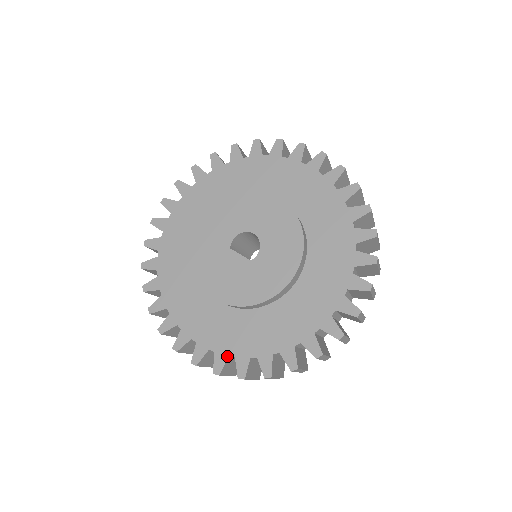
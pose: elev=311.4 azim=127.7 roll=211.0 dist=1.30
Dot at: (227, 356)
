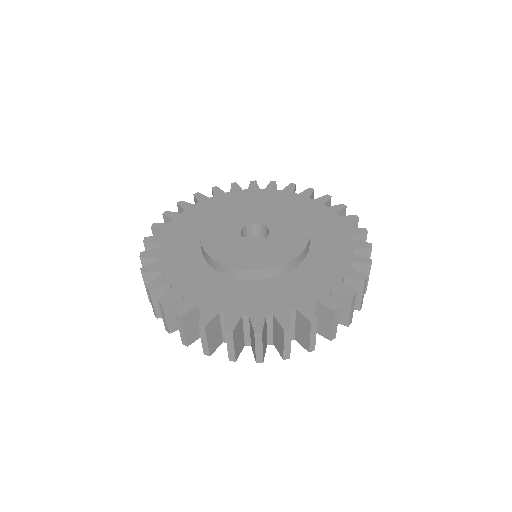
Dot at: (288, 311)
